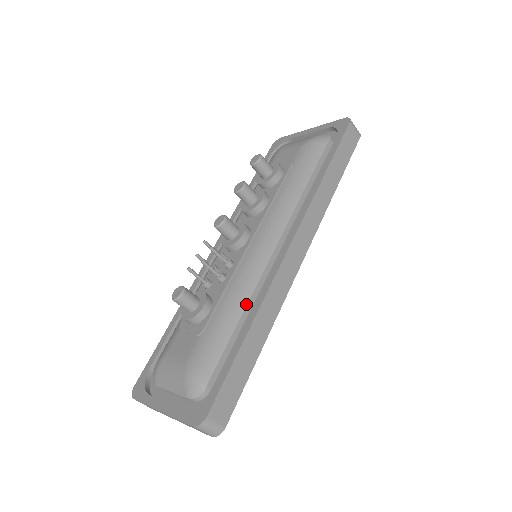
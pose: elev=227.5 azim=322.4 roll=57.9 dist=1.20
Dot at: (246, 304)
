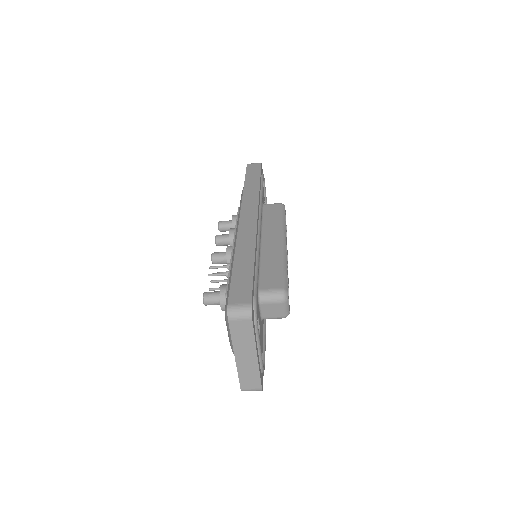
Dot at: occluded
